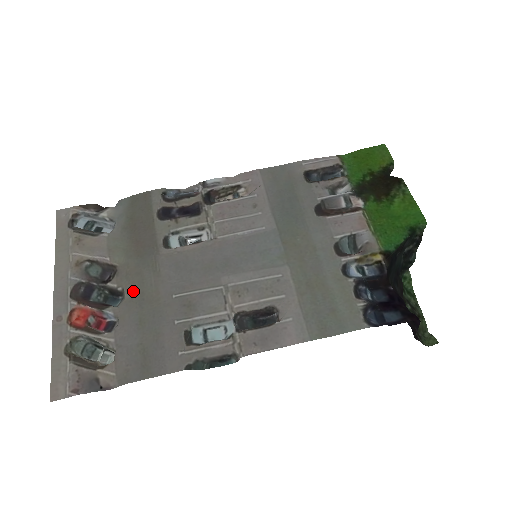
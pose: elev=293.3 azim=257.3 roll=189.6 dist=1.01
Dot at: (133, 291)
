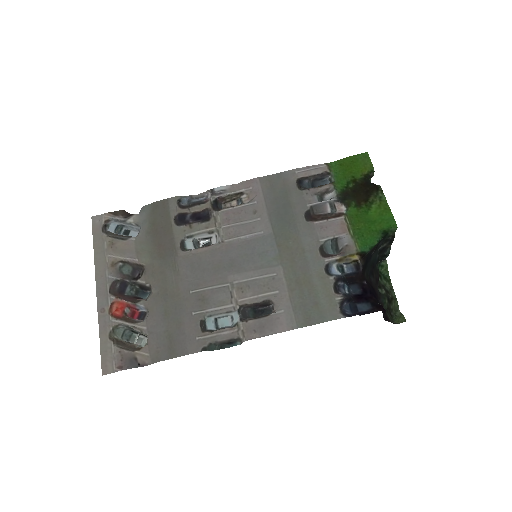
Dot at: (158, 287)
